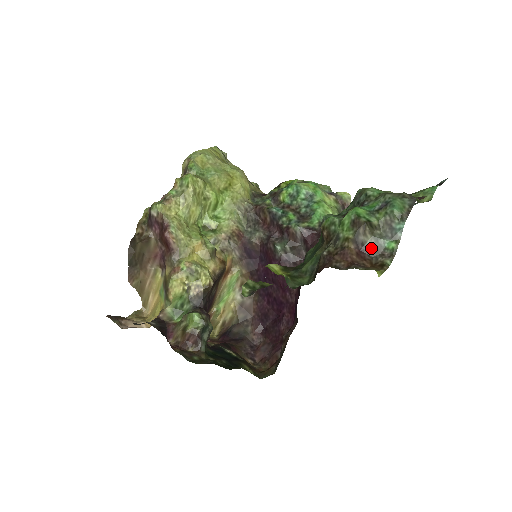
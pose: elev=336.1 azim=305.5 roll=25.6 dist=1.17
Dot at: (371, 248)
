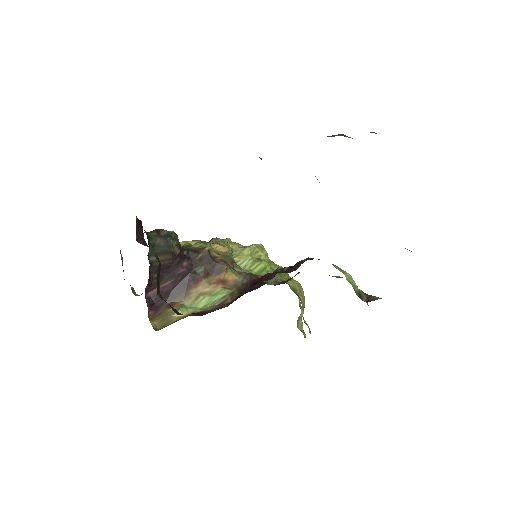
Dot at: (334, 136)
